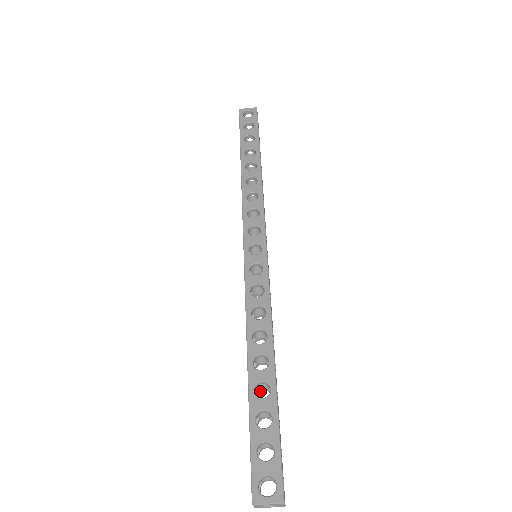
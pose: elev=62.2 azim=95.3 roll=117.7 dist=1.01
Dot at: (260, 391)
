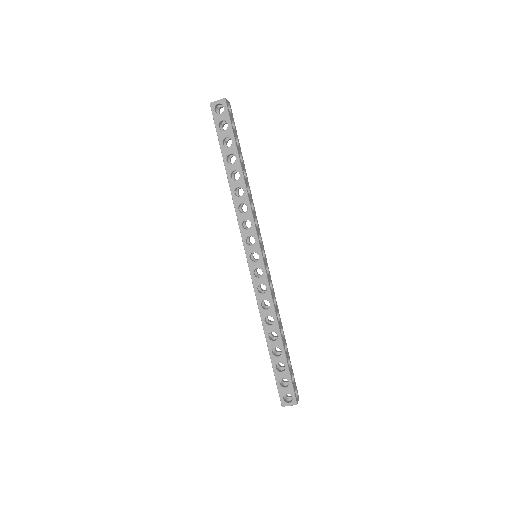
Dot at: occluded
